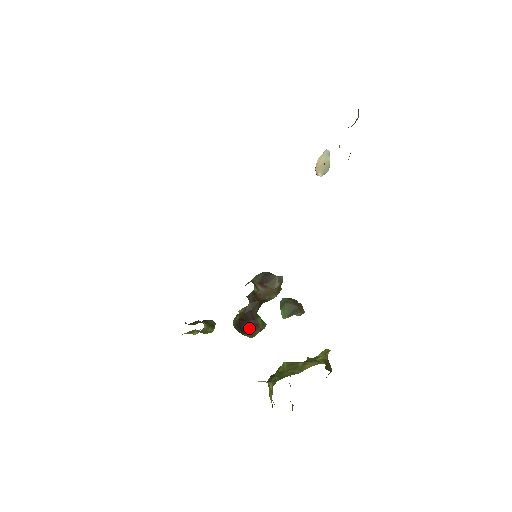
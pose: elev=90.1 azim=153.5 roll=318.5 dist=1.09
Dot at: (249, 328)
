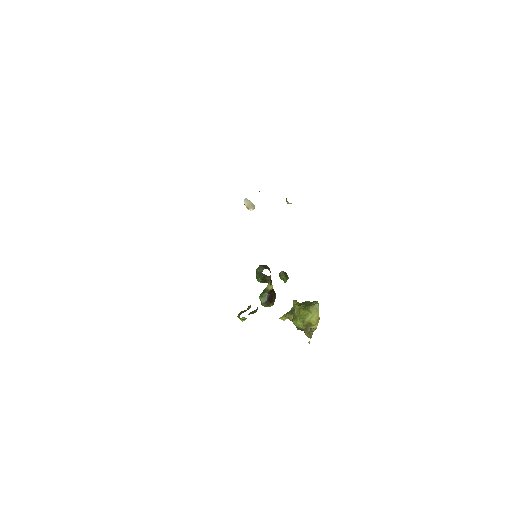
Dot at: (273, 297)
